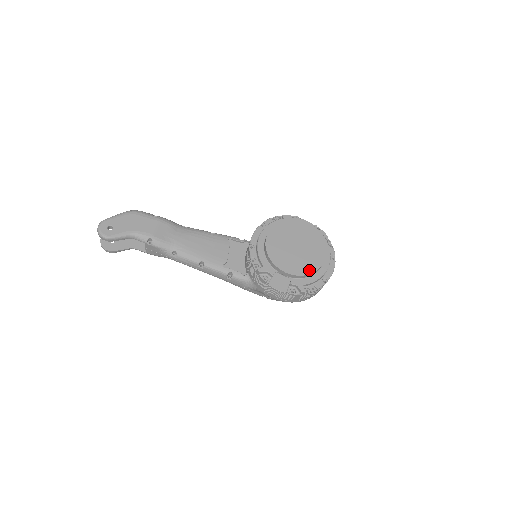
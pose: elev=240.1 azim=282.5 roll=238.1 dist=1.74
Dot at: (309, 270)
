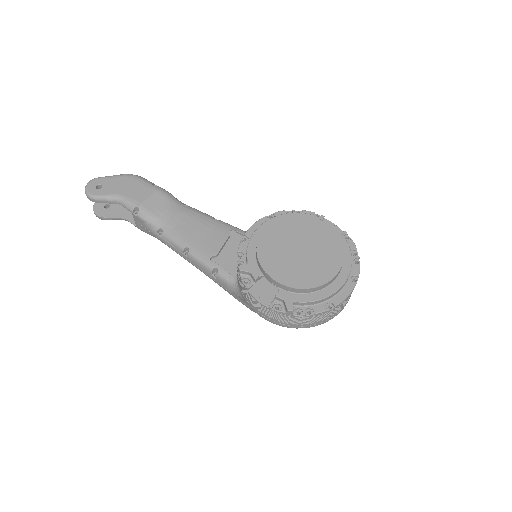
Dot at: (307, 283)
